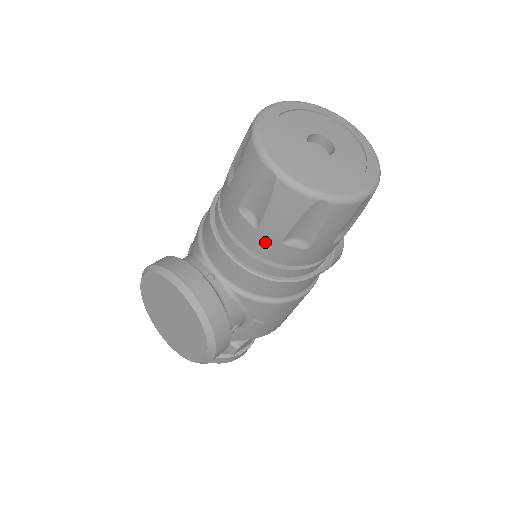
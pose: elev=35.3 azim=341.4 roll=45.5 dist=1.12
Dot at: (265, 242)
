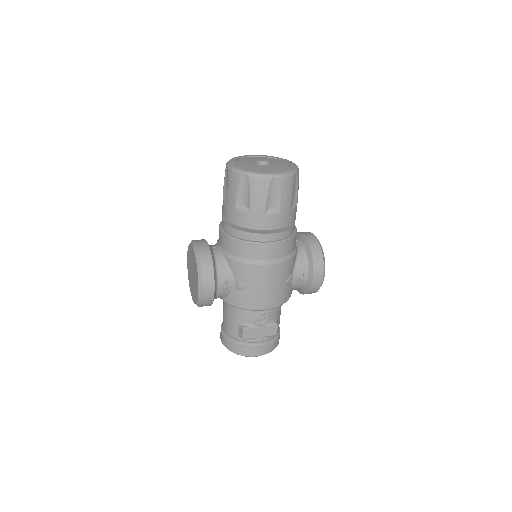
Dot at: (230, 211)
